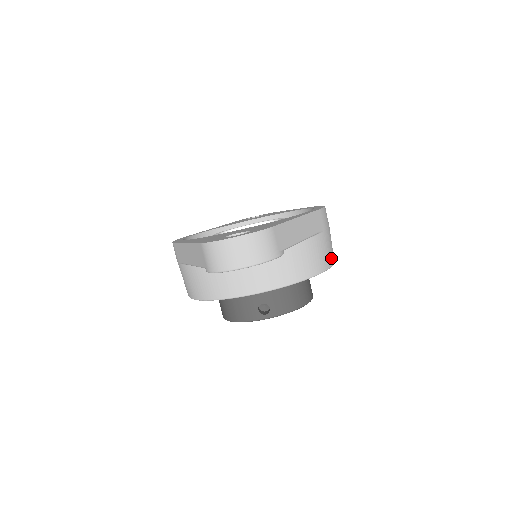
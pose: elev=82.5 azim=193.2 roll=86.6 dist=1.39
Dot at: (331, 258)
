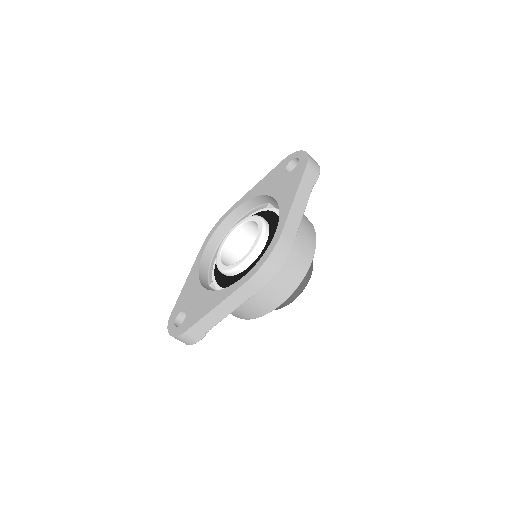
Dot at: (280, 299)
